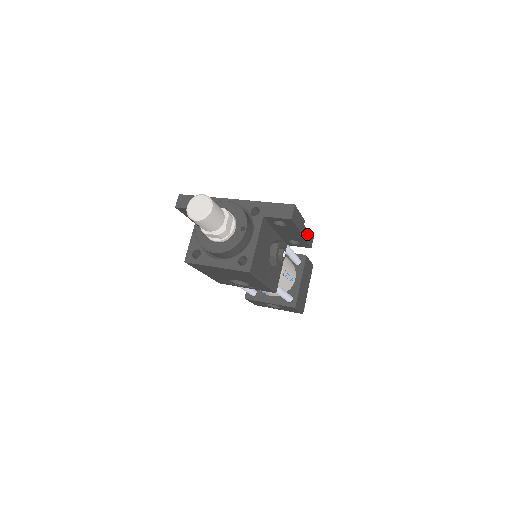
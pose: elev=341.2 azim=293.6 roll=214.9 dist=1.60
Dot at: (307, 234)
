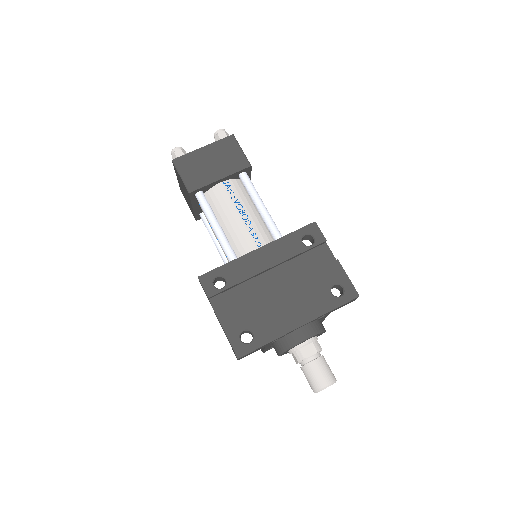
Dot at: (326, 246)
